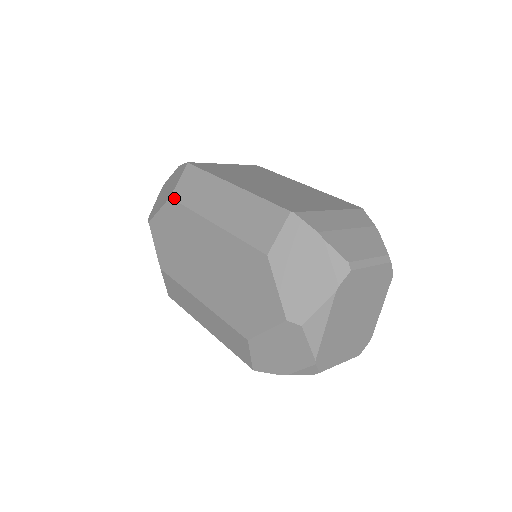
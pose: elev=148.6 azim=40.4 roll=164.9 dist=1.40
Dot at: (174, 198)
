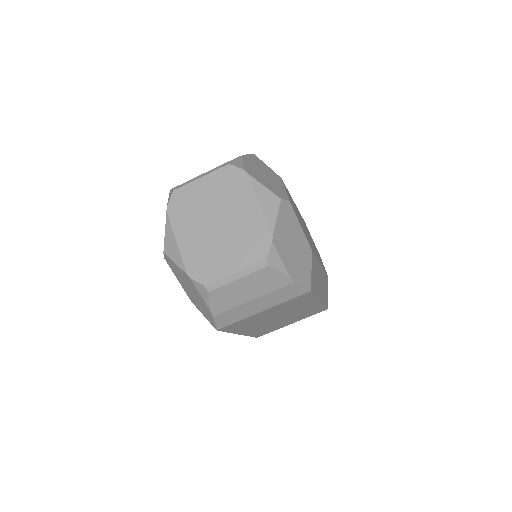
Dot at: occluded
